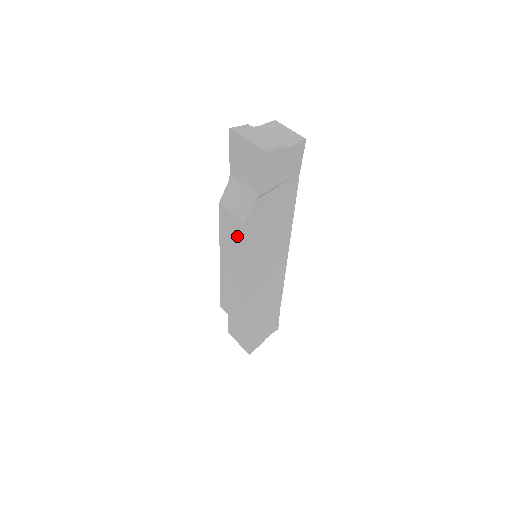
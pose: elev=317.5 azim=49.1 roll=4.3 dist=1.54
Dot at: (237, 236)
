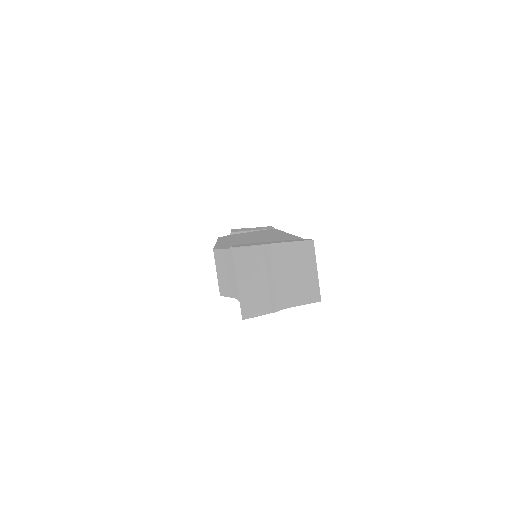
Dot at: occluded
